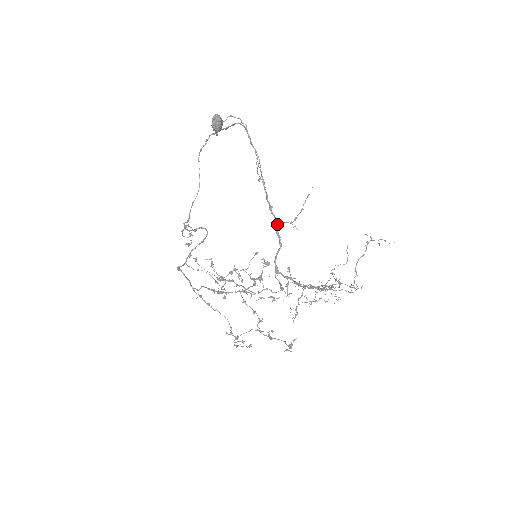
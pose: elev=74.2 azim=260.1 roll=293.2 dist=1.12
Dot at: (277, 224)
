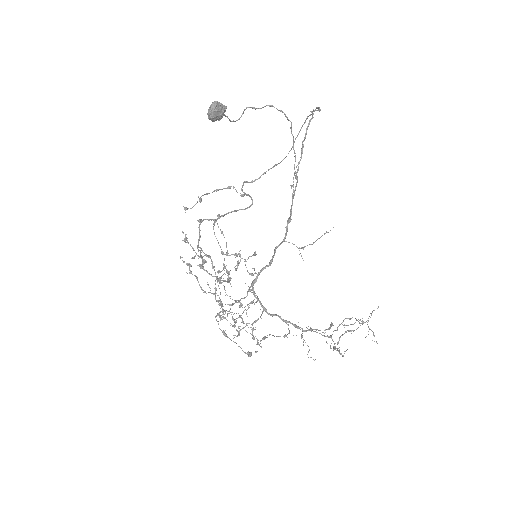
Dot at: occluded
